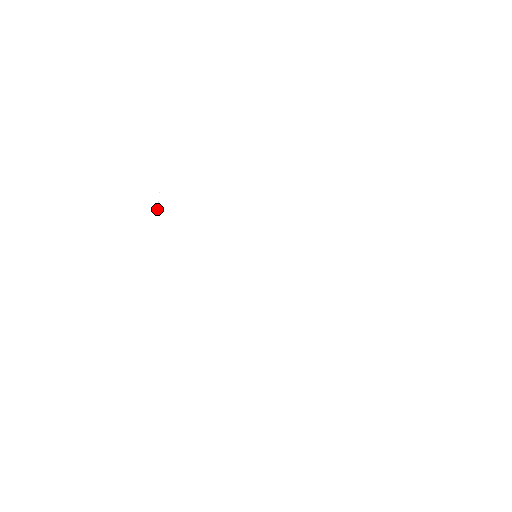
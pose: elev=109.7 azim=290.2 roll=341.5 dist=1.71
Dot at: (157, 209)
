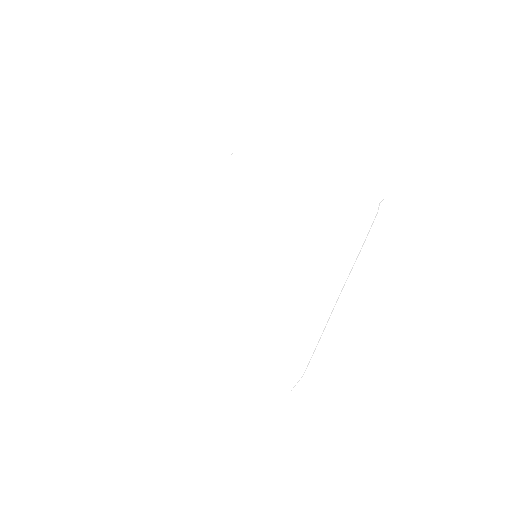
Dot at: occluded
